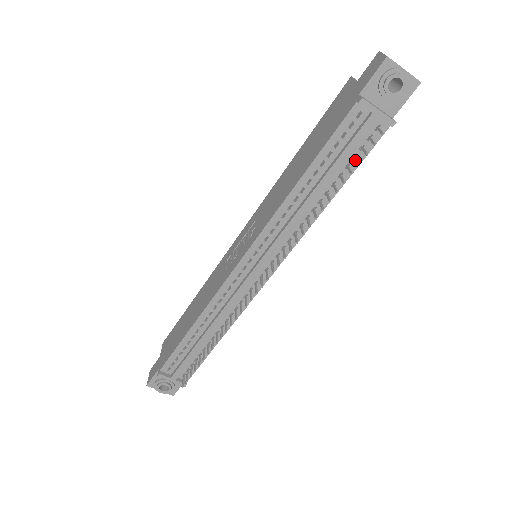
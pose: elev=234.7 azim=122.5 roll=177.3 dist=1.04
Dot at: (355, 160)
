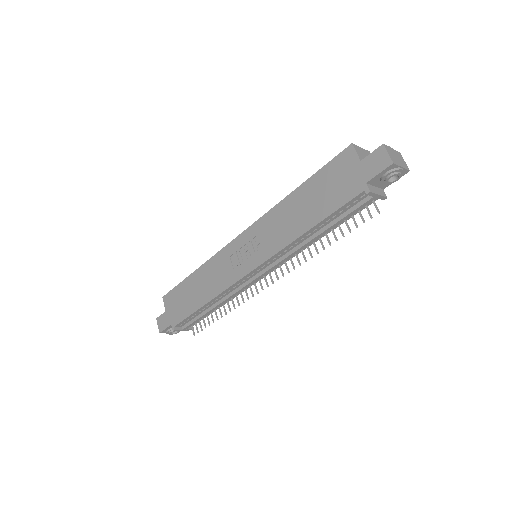
Dot at: (353, 220)
